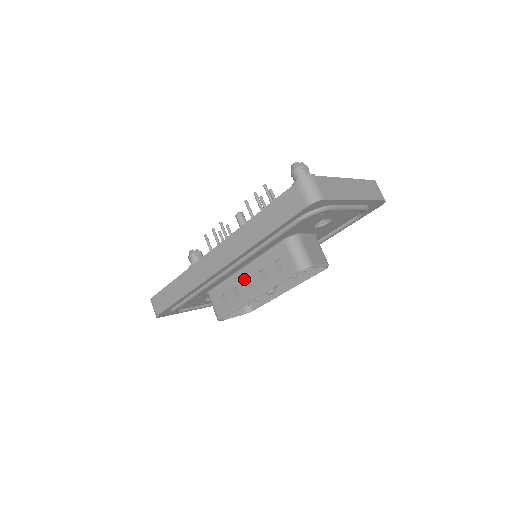
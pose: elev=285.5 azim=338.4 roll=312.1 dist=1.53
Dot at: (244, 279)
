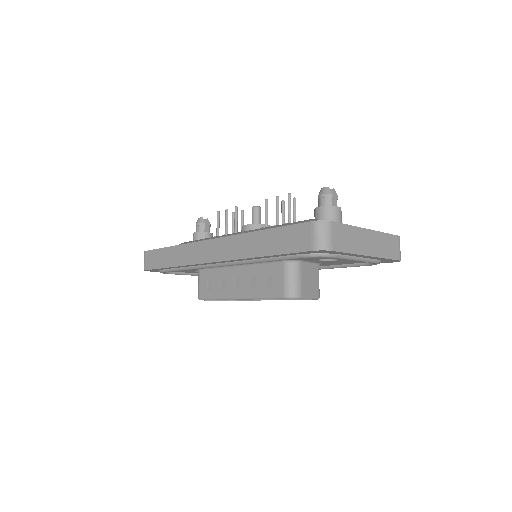
Dot at: (234, 276)
